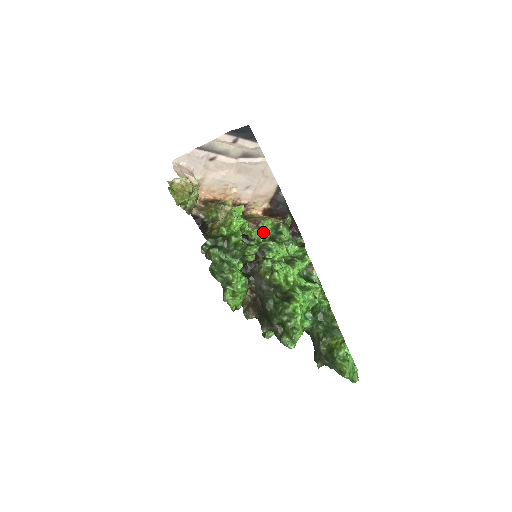
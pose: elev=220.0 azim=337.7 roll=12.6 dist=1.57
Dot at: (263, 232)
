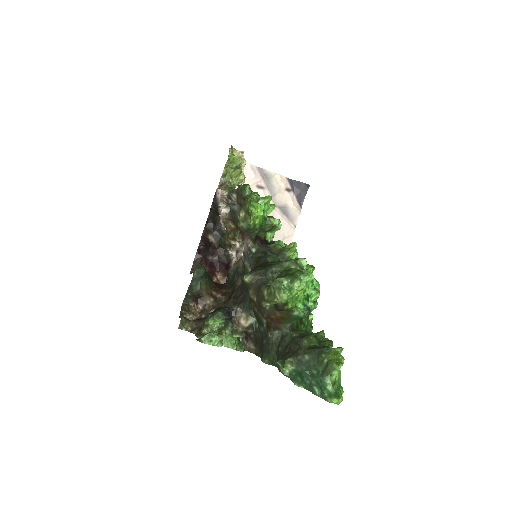
Dot at: occluded
